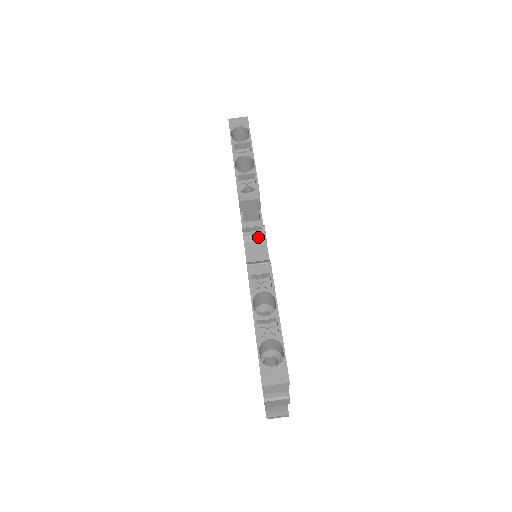
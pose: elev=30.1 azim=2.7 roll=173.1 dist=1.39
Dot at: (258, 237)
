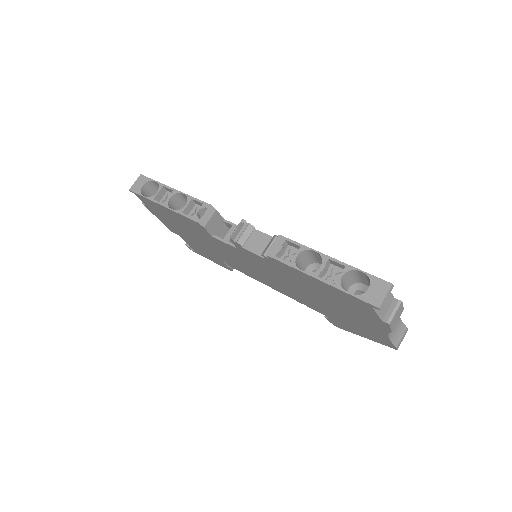
Dot at: (247, 232)
